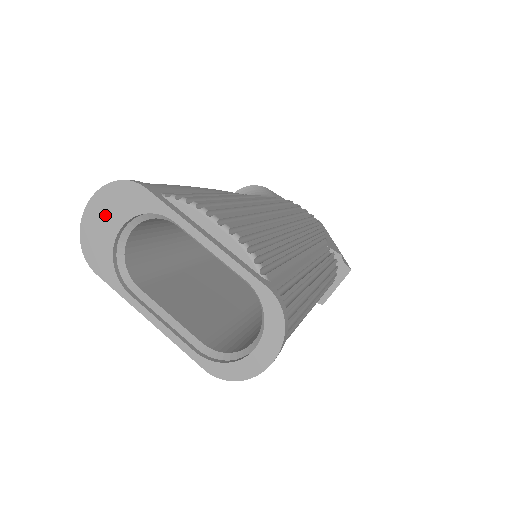
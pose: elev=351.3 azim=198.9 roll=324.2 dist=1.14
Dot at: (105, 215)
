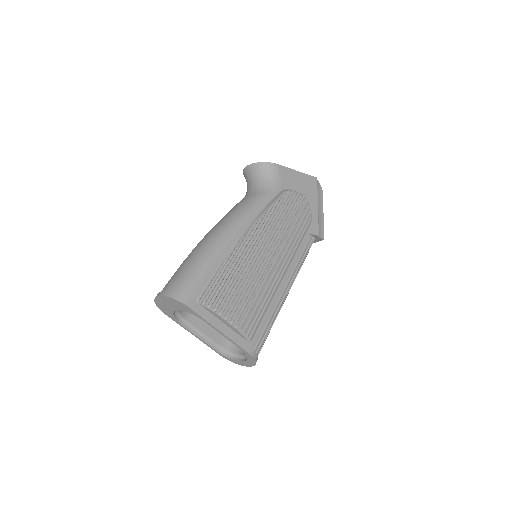
Dot at: (168, 304)
